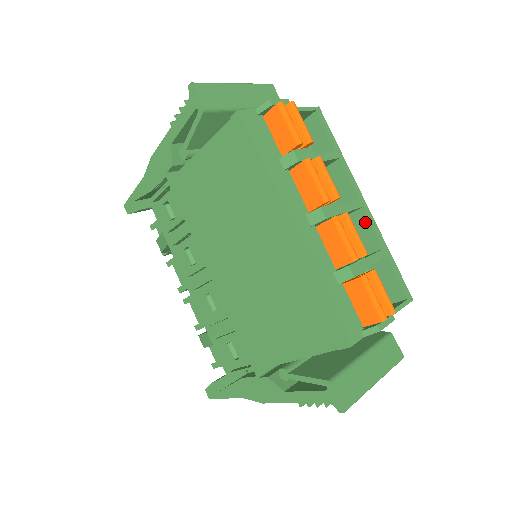
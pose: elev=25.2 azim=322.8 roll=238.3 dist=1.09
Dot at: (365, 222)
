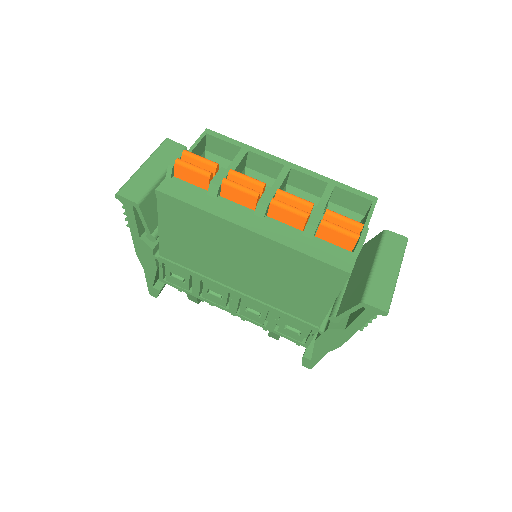
Dot at: (301, 176)
